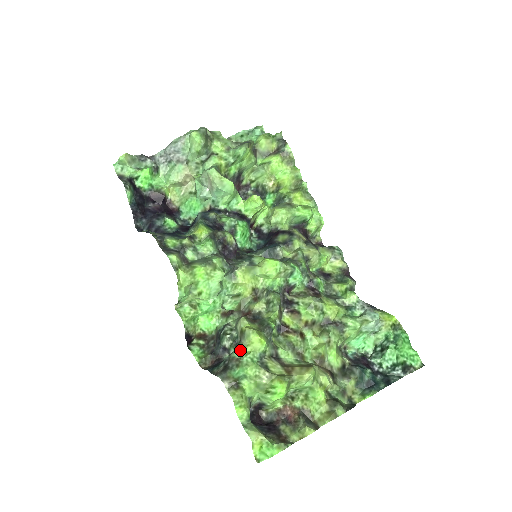
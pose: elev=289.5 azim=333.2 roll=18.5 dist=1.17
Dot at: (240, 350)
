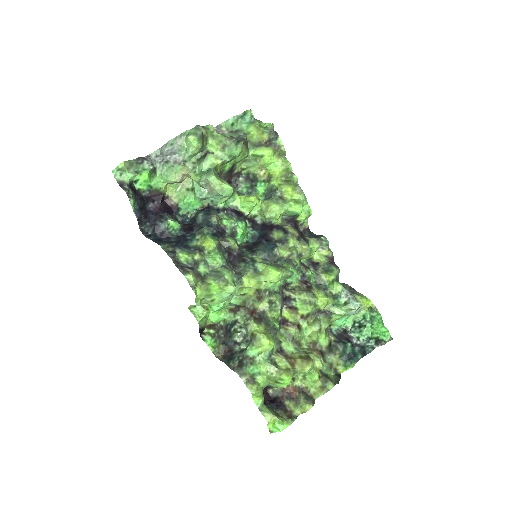
Dot at: (252, 350)
